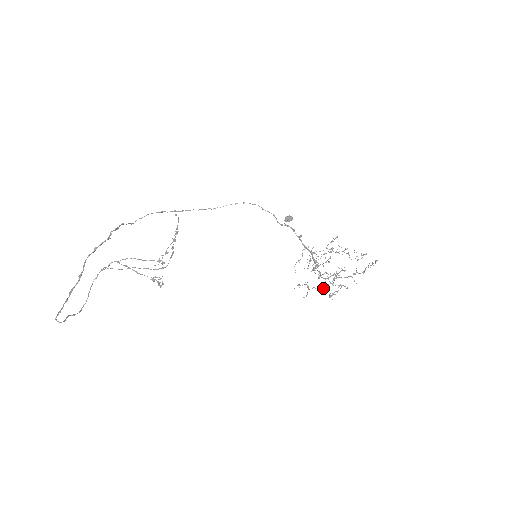
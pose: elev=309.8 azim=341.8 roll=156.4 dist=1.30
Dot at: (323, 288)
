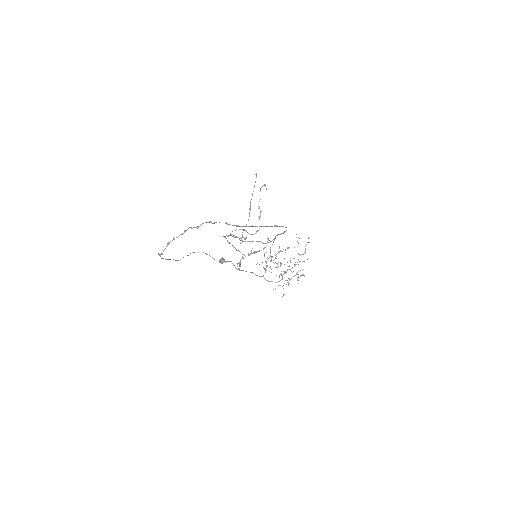
Dot at: occluded
